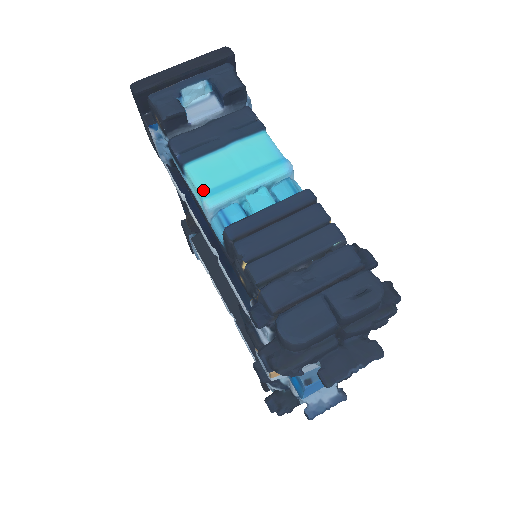
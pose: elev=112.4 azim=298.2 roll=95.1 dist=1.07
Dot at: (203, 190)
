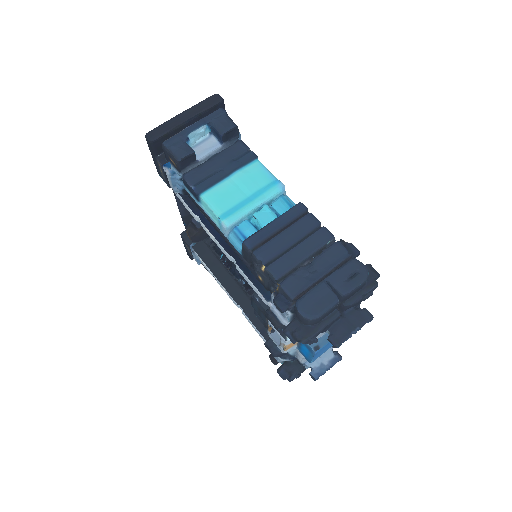
Dot at: (220, 213)
